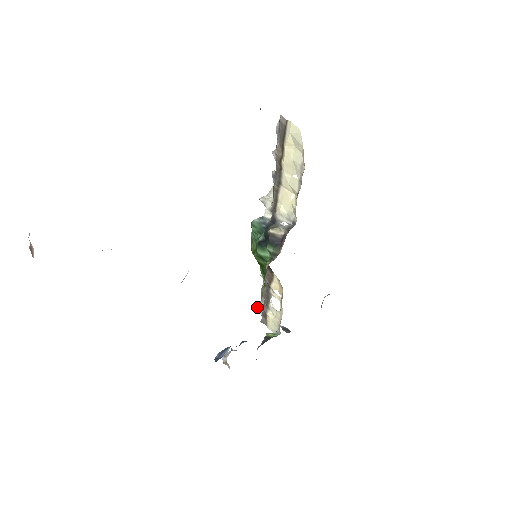
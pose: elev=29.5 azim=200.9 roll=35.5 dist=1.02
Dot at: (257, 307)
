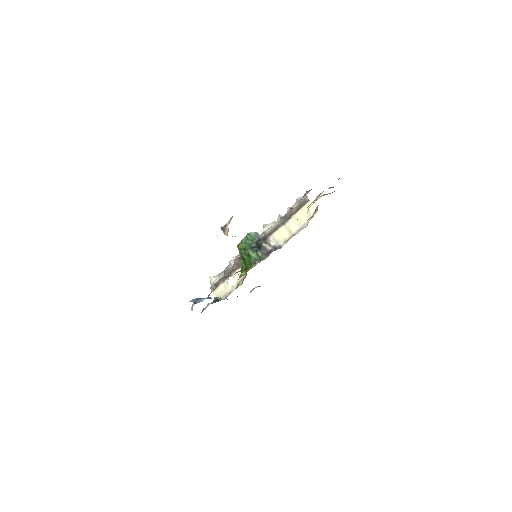
Dot at: (211, 278)
